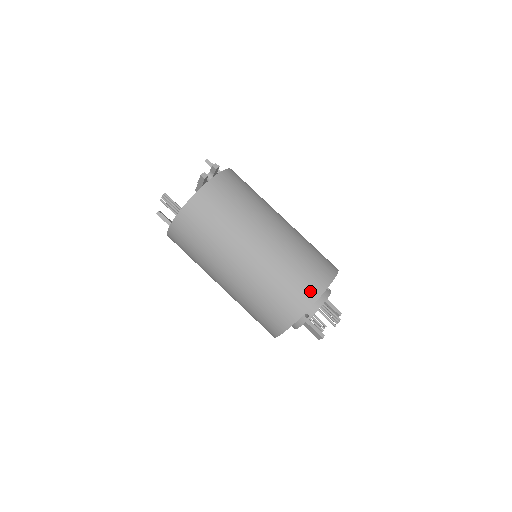
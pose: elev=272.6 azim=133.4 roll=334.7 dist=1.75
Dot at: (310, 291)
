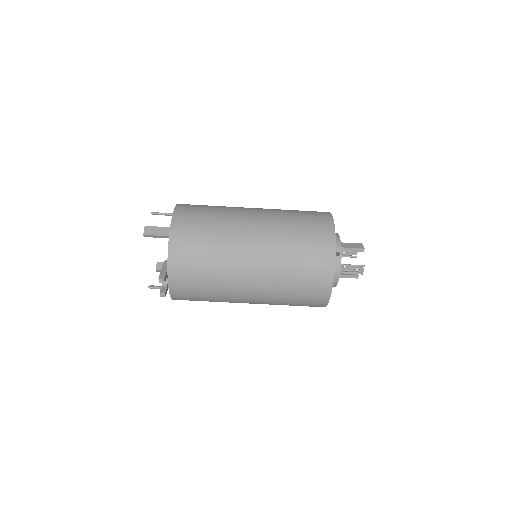
Dot at: (319, 296)
